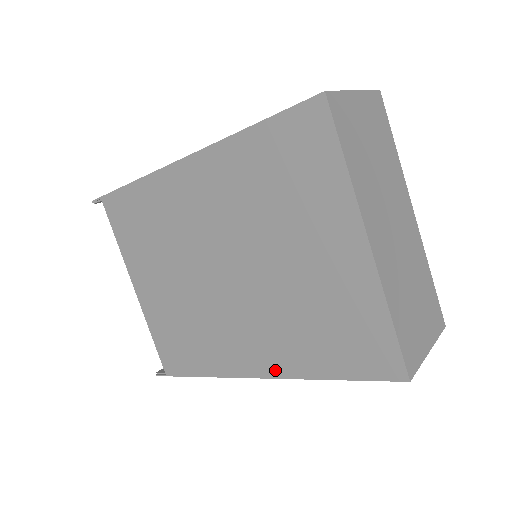
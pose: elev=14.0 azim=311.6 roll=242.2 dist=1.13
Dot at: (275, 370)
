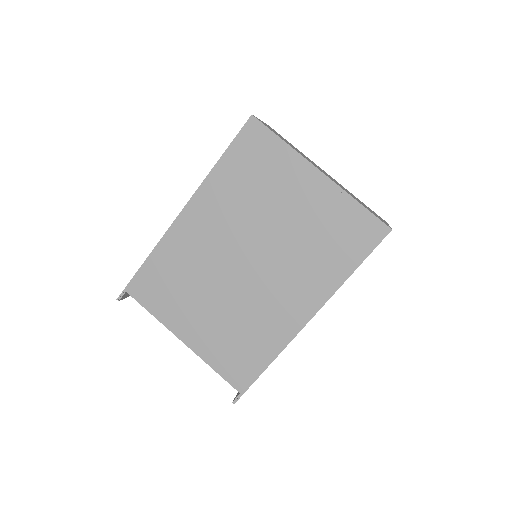
Dot at: (317, 302)
